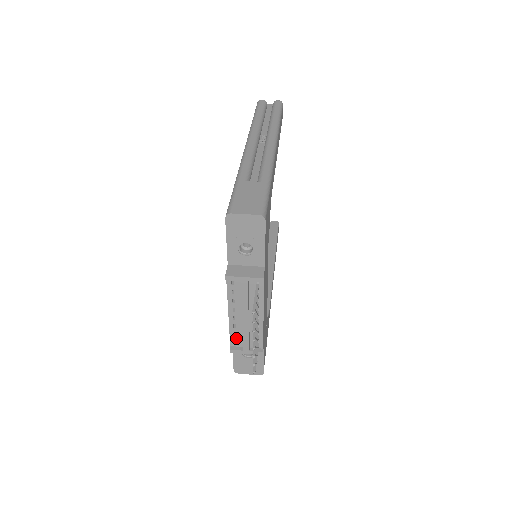
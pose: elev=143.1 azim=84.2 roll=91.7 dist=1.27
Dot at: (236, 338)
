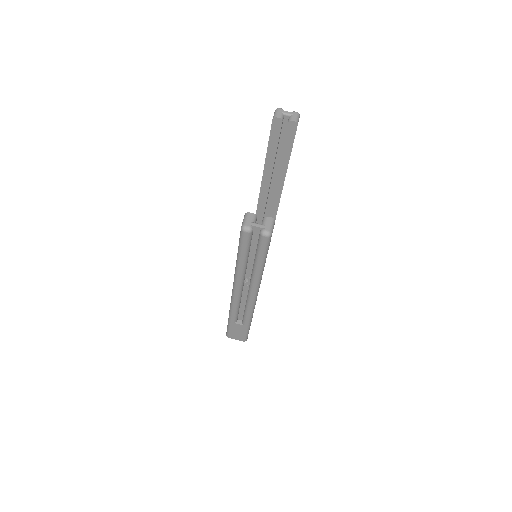
Dot at: occluded
